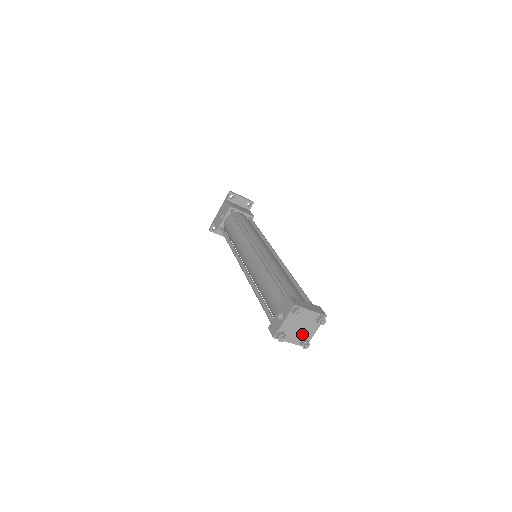
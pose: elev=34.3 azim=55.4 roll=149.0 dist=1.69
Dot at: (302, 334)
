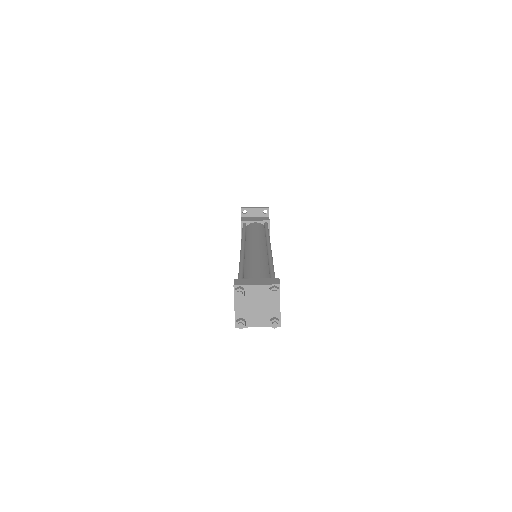
Dot at: (266, 313)
